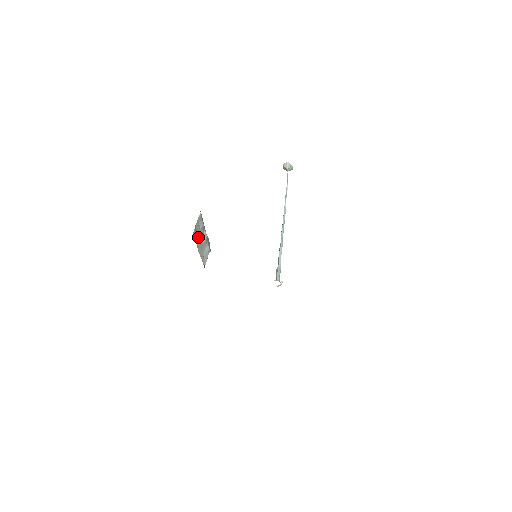
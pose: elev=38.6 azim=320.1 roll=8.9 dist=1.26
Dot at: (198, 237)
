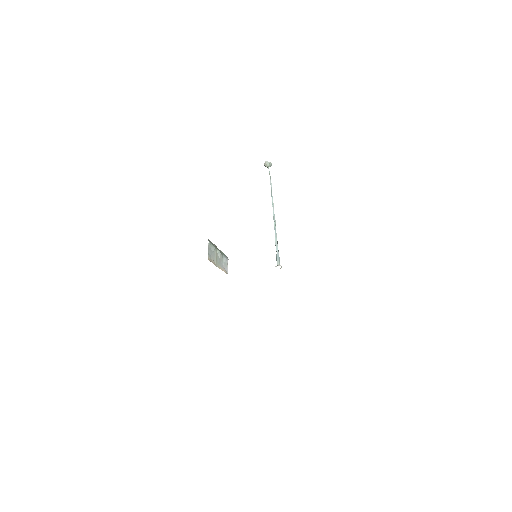
Dot at: (213, 258)
